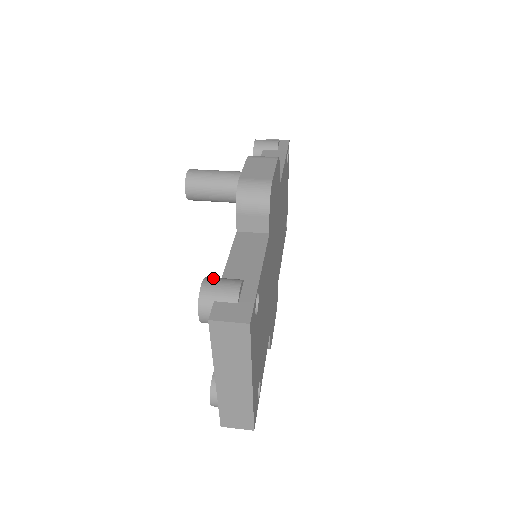
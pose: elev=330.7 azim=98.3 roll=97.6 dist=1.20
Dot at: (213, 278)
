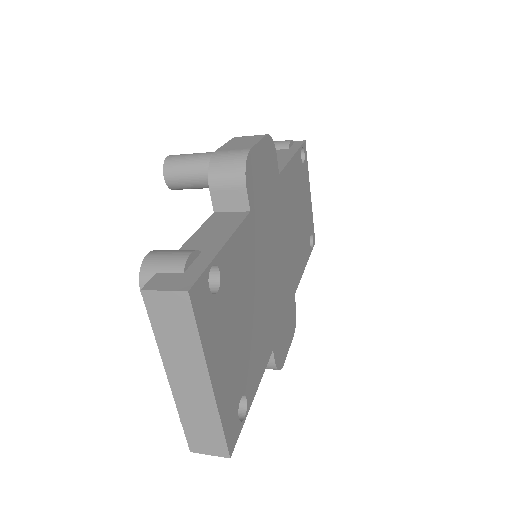
Dot at: (163, 250)
